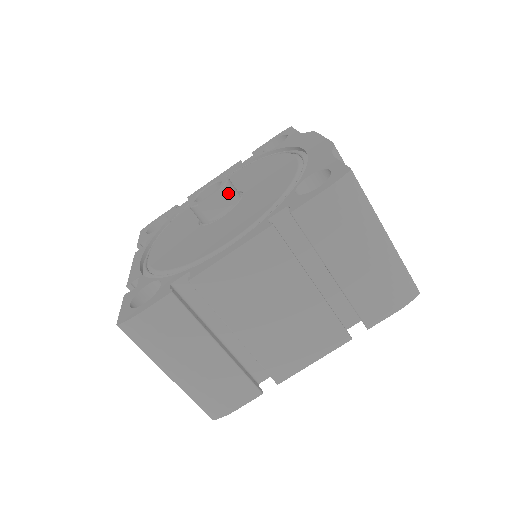
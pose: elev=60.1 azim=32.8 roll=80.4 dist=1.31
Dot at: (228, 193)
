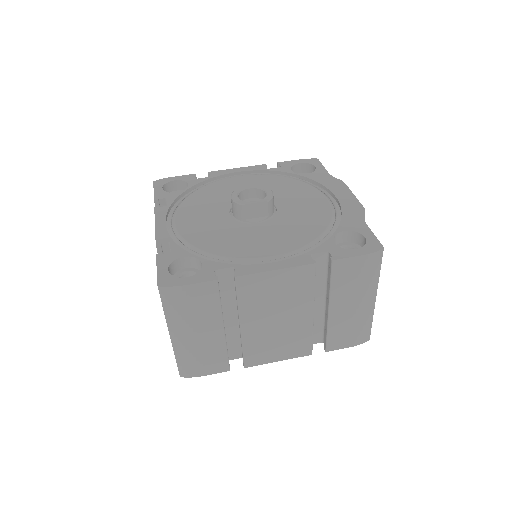
Dot at: (270, 206)
